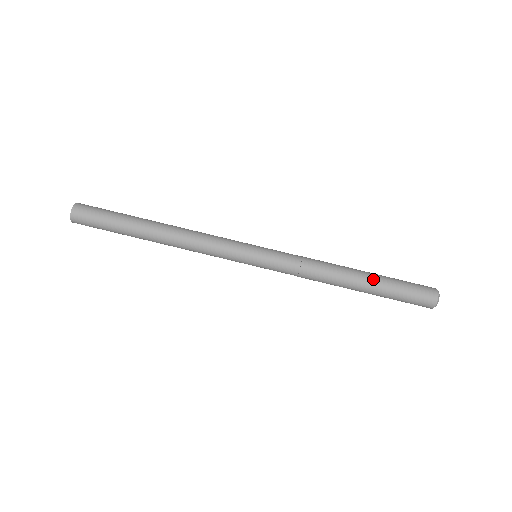
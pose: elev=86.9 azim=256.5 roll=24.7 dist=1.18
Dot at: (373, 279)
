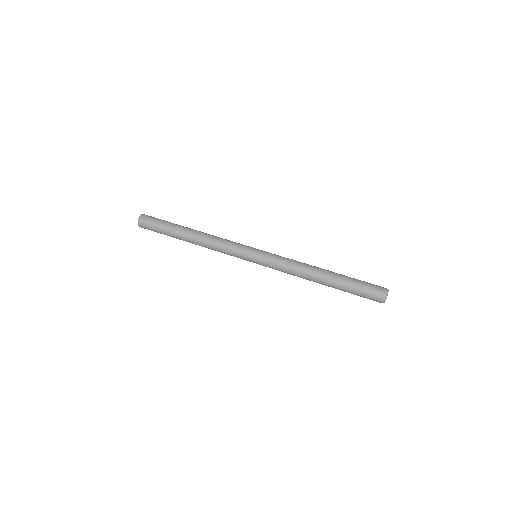
Dot at: occluded
